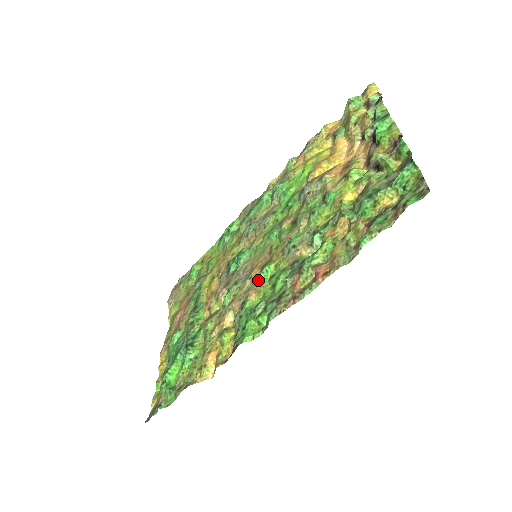
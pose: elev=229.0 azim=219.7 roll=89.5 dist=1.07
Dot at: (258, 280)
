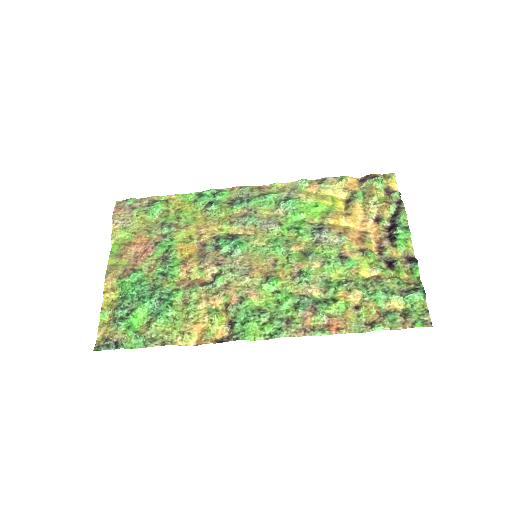
Dot at: (260, 285)
